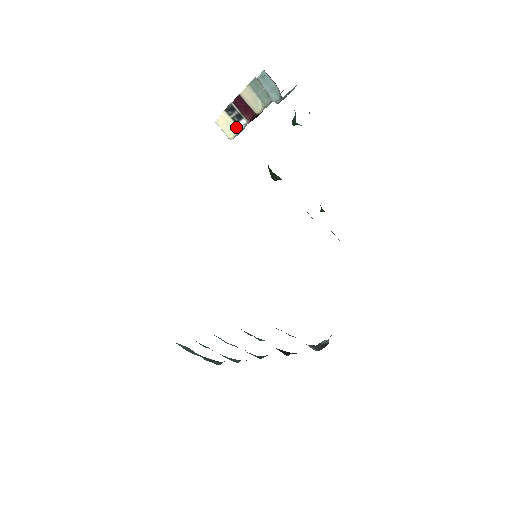
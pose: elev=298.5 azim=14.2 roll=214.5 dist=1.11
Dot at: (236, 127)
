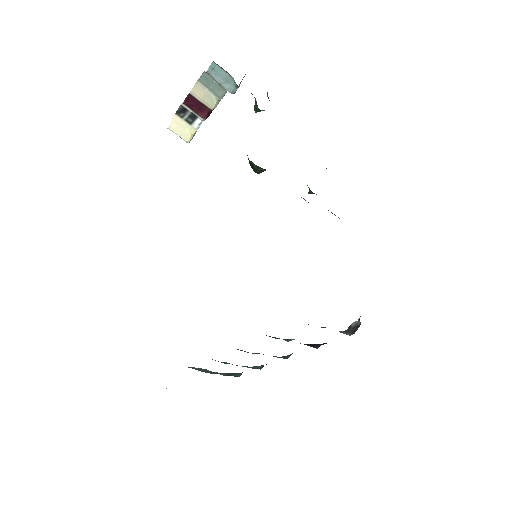
Dot at: (191, 128)
